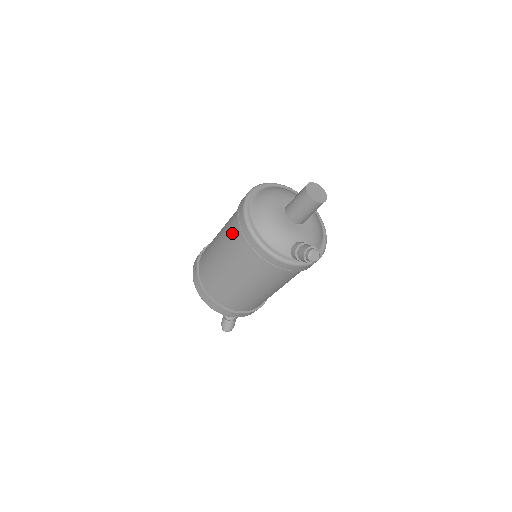
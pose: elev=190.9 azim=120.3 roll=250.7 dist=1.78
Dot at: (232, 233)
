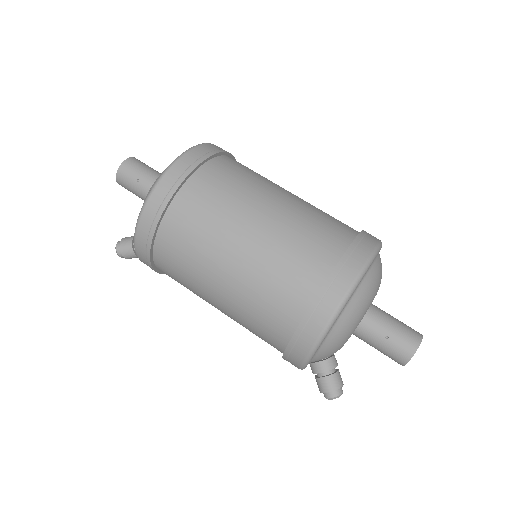
Dot at: (287, 288)
